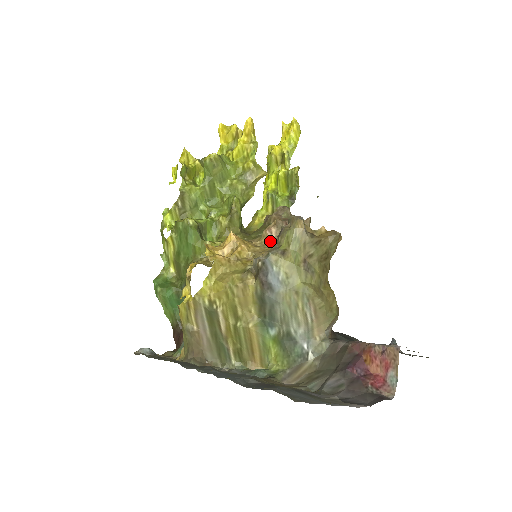
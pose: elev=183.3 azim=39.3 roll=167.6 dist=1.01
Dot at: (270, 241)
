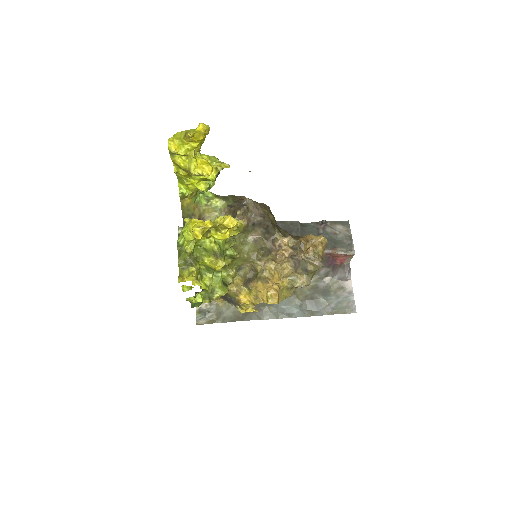
Dot at: (283, 262)
